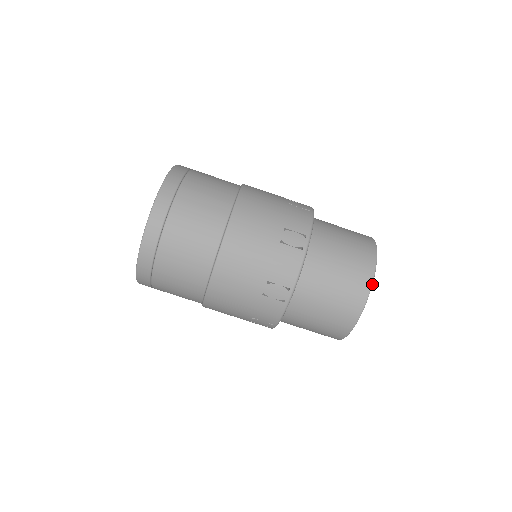
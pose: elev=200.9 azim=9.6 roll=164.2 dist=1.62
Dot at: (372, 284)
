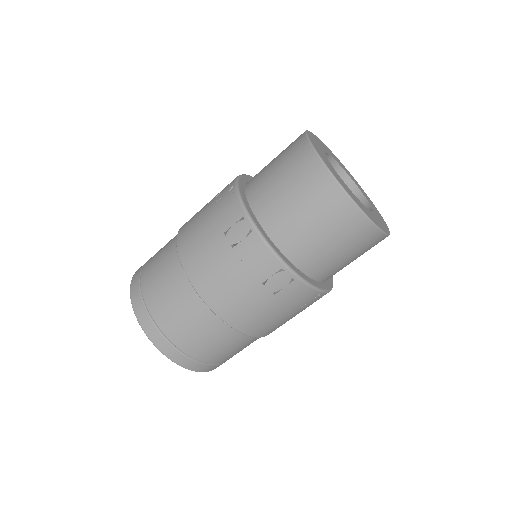
Dot at: (309, 141)
